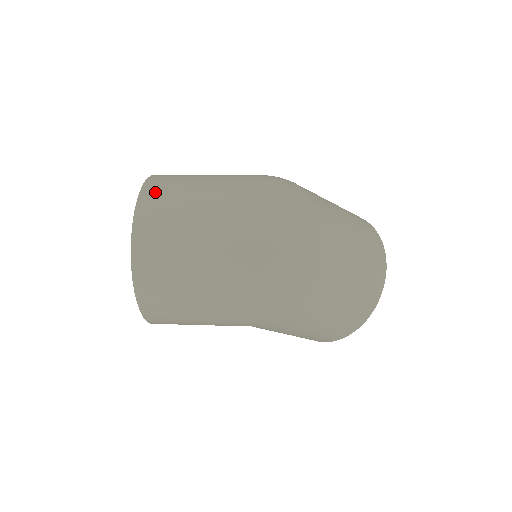
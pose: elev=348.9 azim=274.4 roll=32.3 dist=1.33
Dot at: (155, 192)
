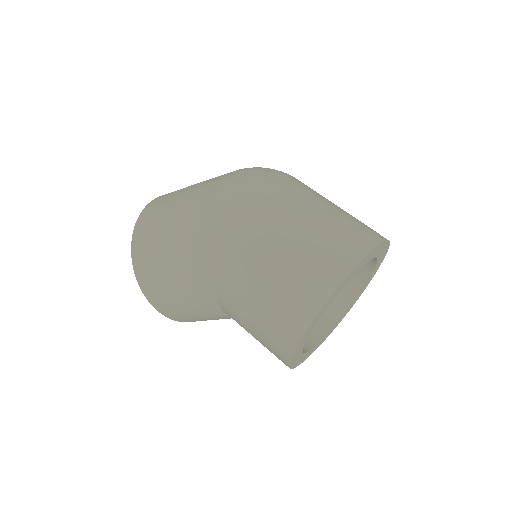
Dot at: occluded
